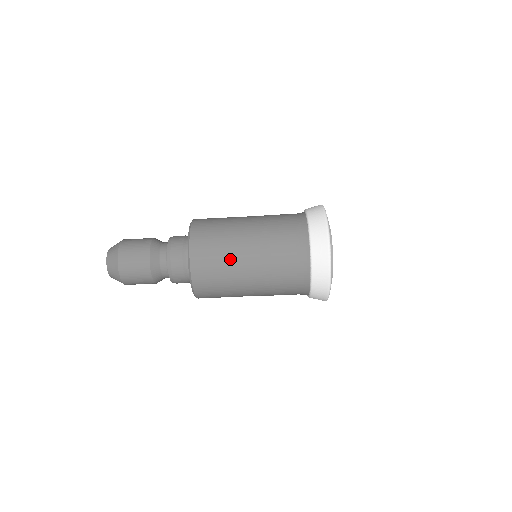
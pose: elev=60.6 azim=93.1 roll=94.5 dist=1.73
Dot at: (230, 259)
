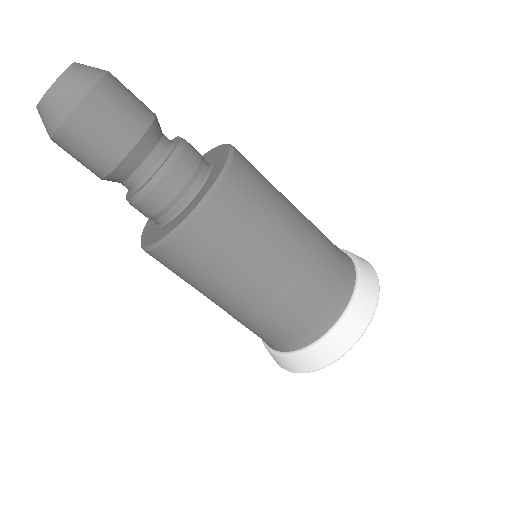
Dot at: (276, 210)
